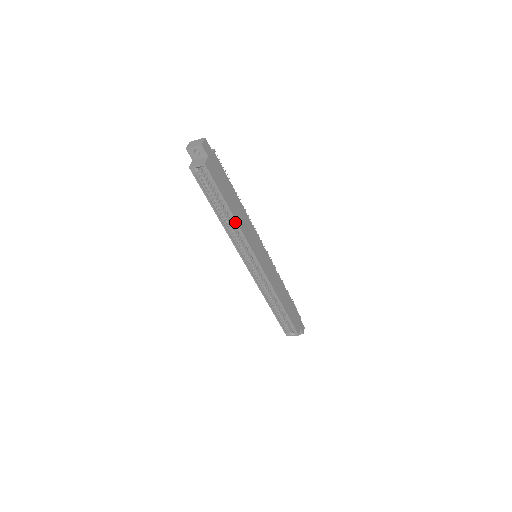
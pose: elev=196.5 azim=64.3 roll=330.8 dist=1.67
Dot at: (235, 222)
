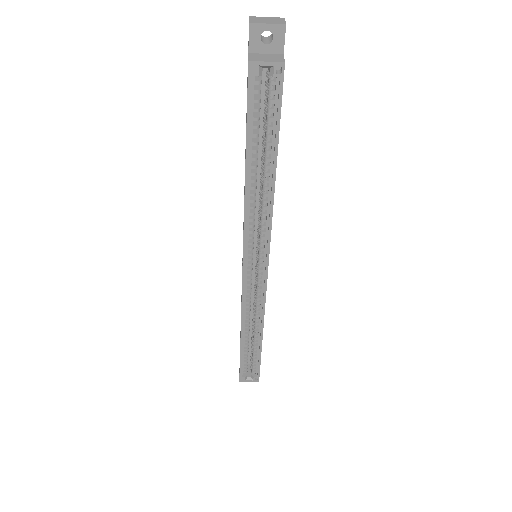
Dot at: (271, 191)
